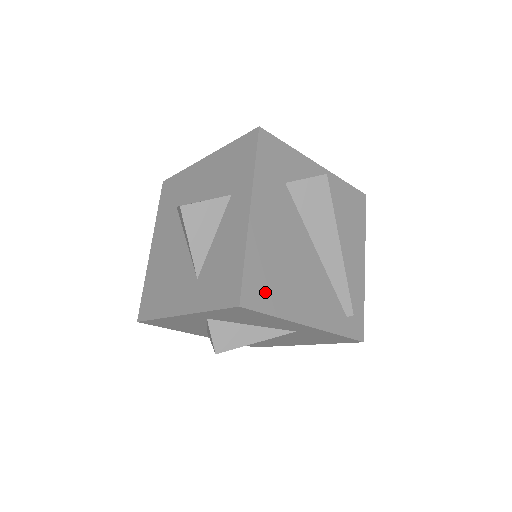
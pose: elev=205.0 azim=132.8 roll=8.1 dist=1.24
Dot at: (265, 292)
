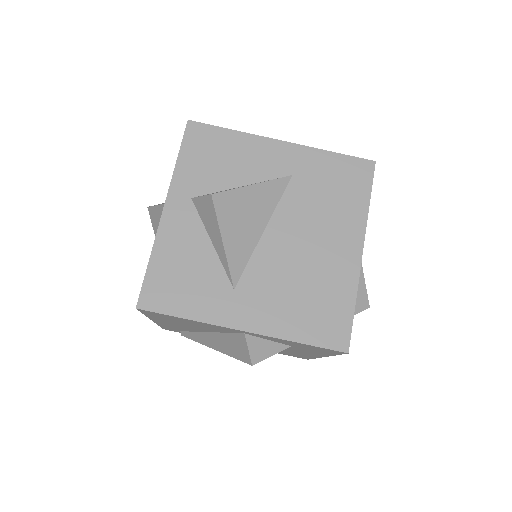
Dot at: occluded
